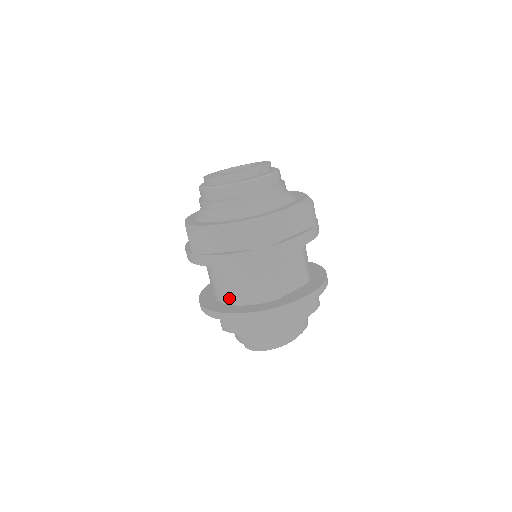
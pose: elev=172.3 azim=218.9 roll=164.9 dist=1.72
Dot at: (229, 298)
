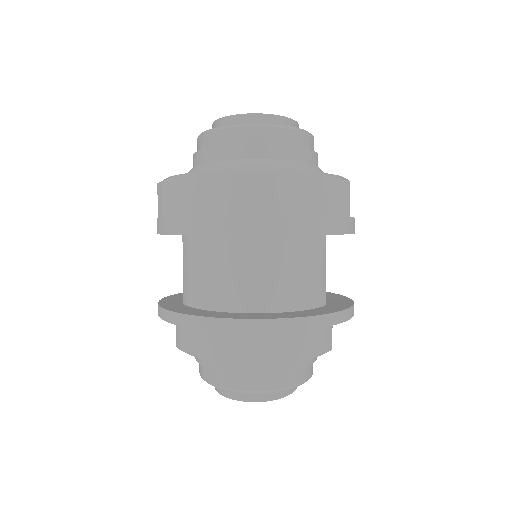
Dot at: (268, 301)
